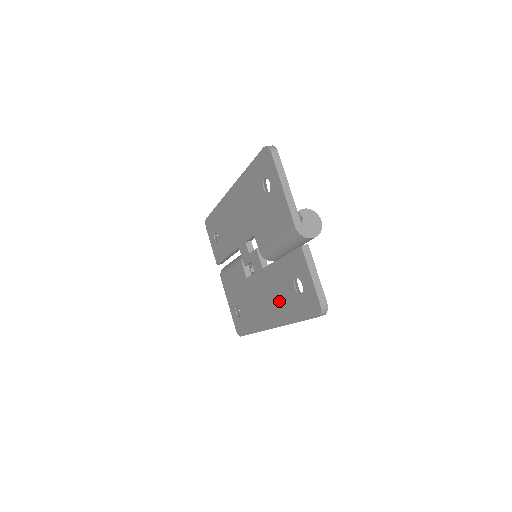
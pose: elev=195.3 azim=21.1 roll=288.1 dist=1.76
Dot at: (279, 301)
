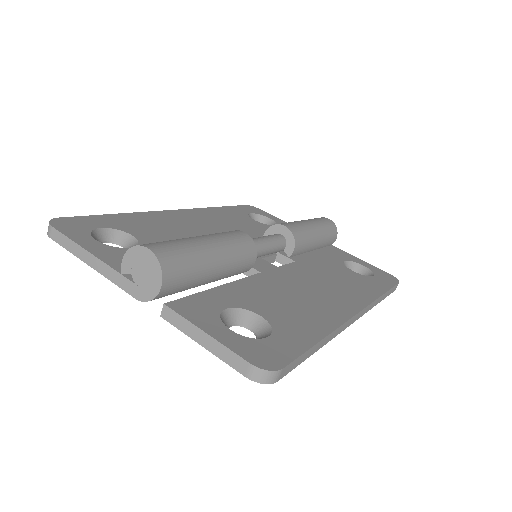
Dot at: occluded
